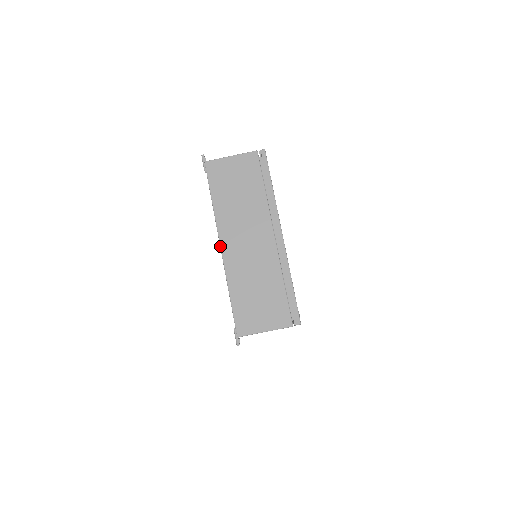
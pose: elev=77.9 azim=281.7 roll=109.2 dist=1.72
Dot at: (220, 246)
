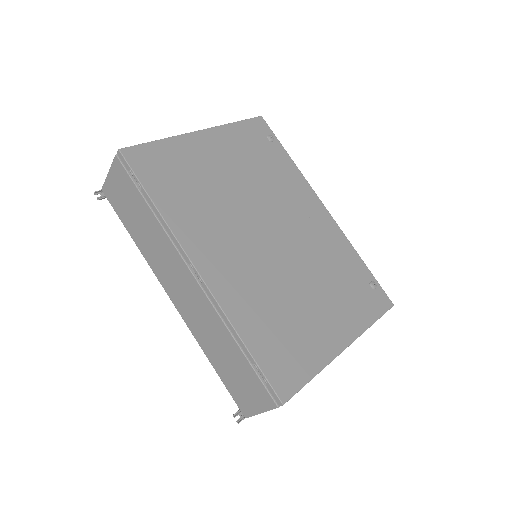
Dot at: occluded
